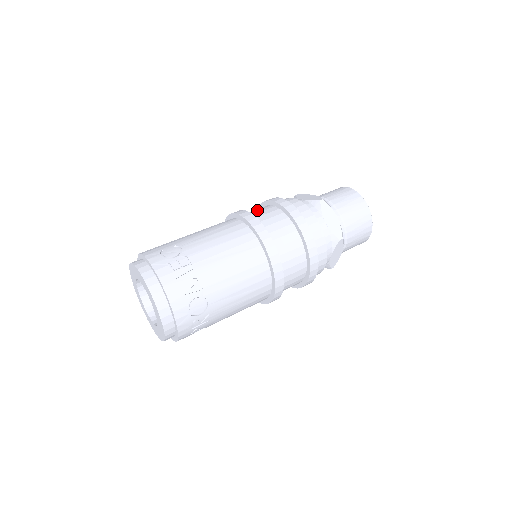
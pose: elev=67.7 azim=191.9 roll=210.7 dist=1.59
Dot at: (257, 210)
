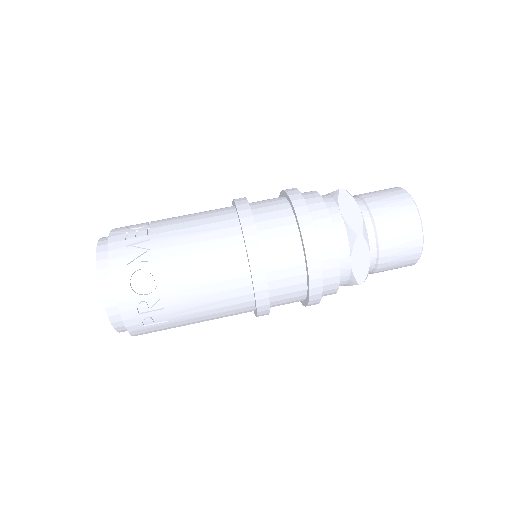
Dot at: occluded
